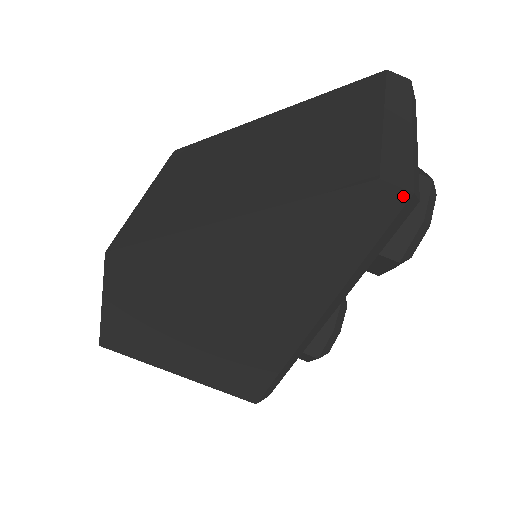
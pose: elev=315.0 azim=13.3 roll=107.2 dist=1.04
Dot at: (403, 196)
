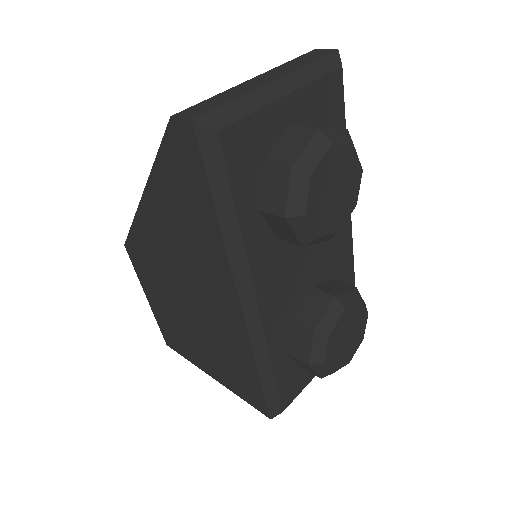
Dot at: (189, 126)
